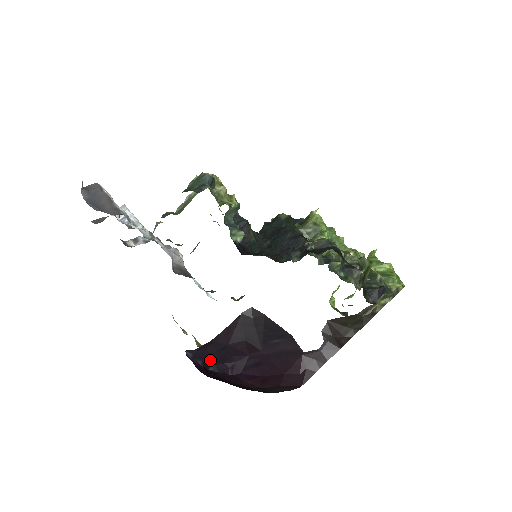
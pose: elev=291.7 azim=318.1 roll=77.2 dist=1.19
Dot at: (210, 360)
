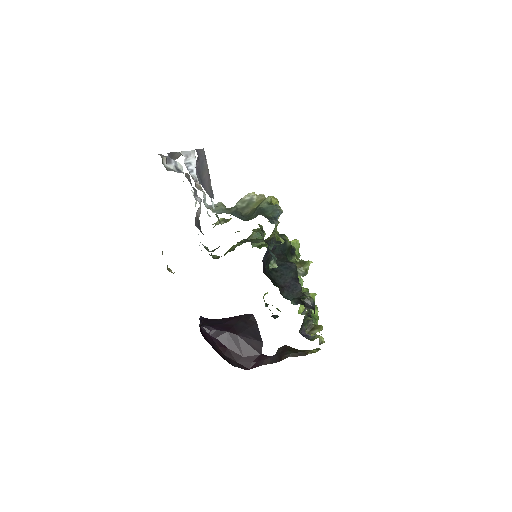
Dot at: (206, 324)
